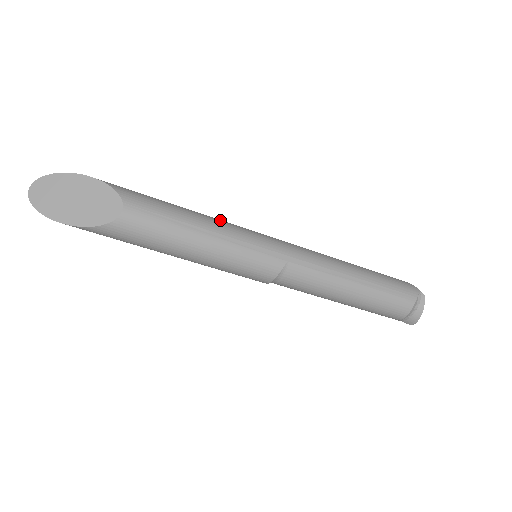
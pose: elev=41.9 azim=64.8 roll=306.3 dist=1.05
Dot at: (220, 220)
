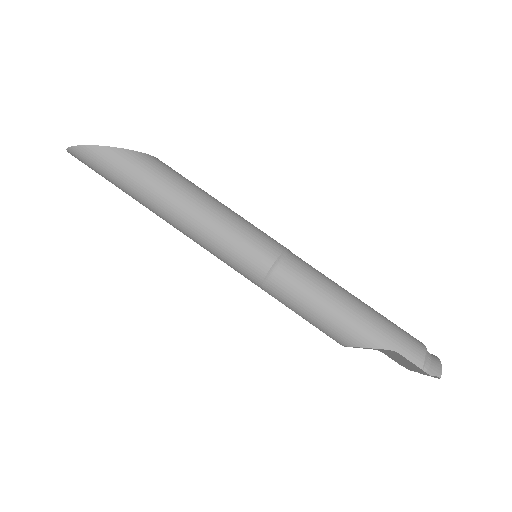
Dot at: occluded
